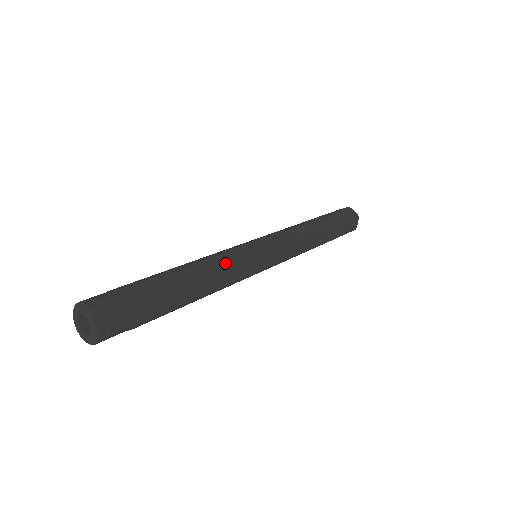
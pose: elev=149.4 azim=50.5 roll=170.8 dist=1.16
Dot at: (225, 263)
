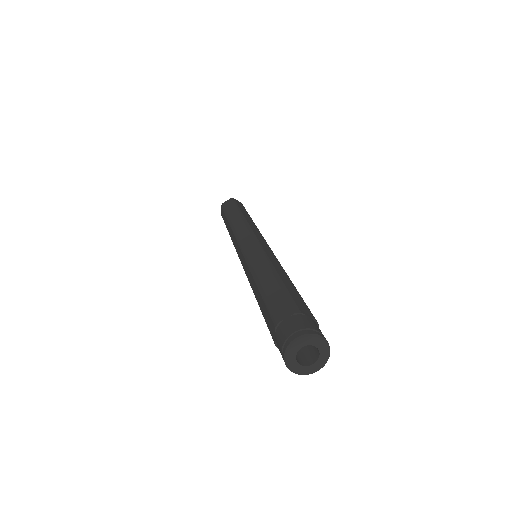
Dot at: (278, 265)
